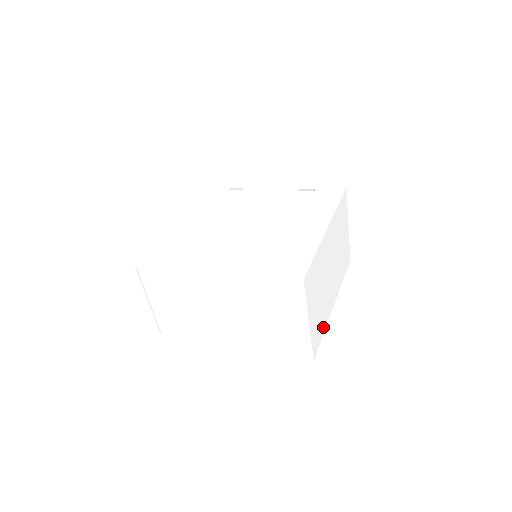
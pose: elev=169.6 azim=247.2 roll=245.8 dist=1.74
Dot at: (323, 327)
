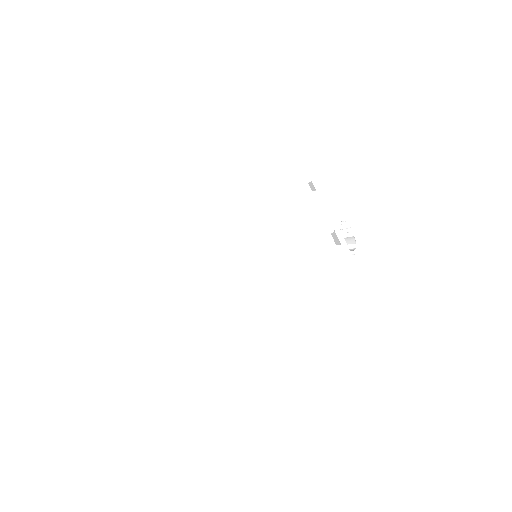
Dot at: (213, 356)
